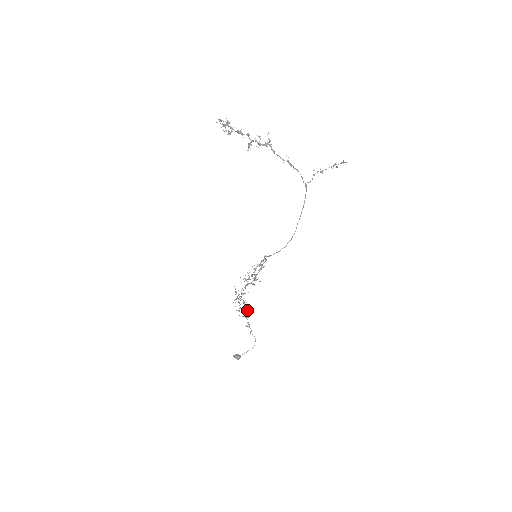
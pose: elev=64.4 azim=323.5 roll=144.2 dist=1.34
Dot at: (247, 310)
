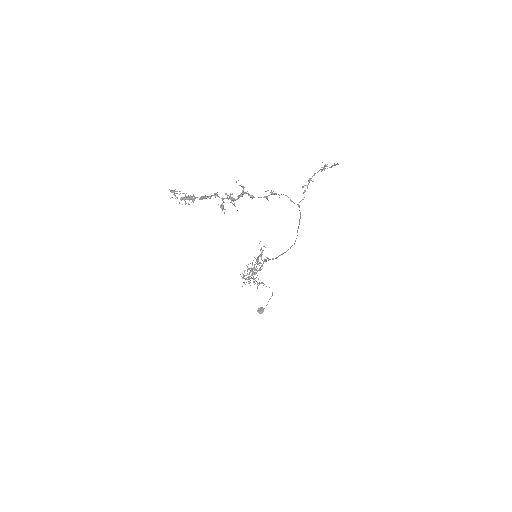
Dot at: occluded
